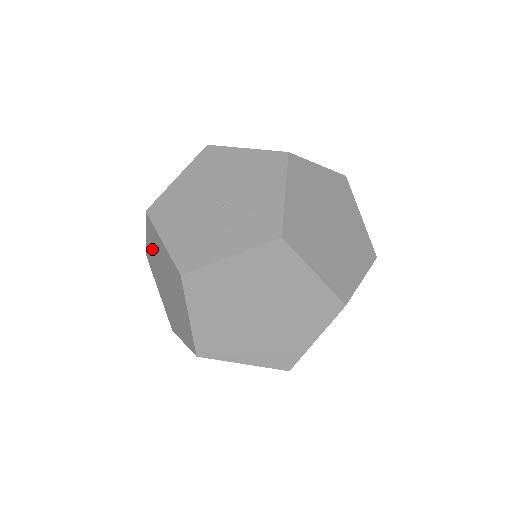
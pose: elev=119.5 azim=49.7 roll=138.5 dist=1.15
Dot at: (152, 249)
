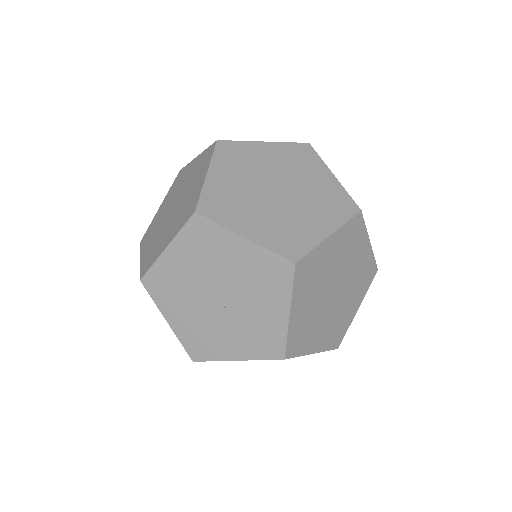
Dot at: occluded
